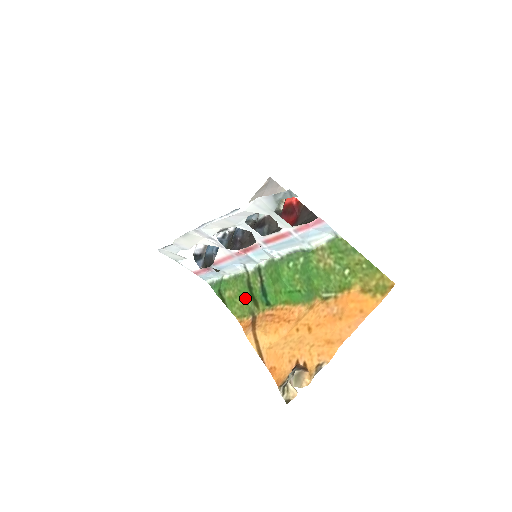
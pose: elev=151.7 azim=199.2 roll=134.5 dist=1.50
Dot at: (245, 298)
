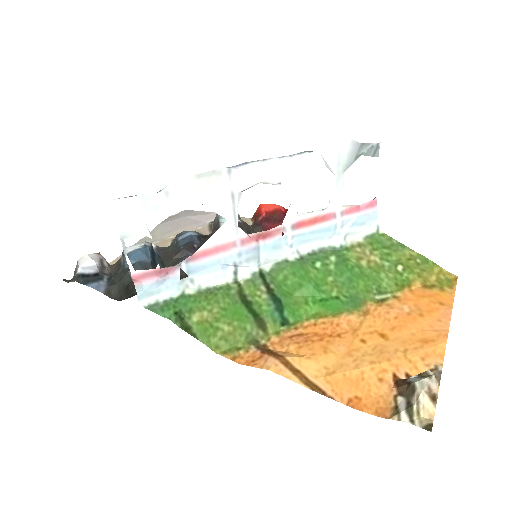
Dot at: (239, 318)
